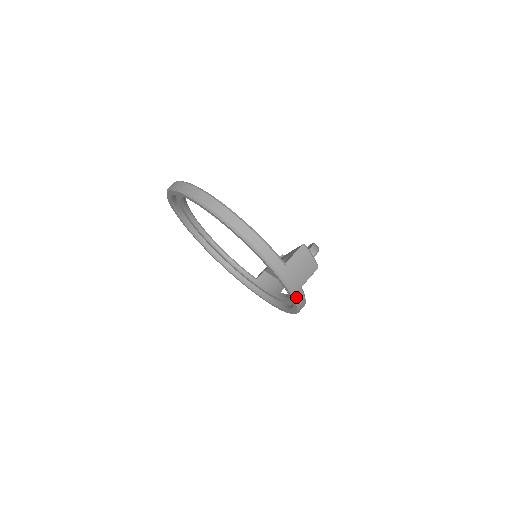
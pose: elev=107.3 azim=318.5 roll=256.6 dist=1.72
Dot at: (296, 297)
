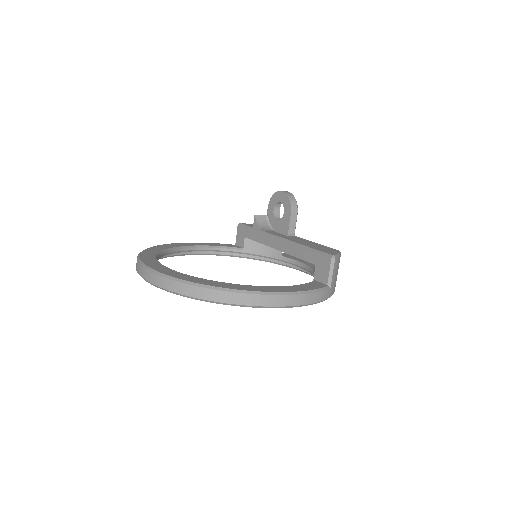
Dot at: occluded
